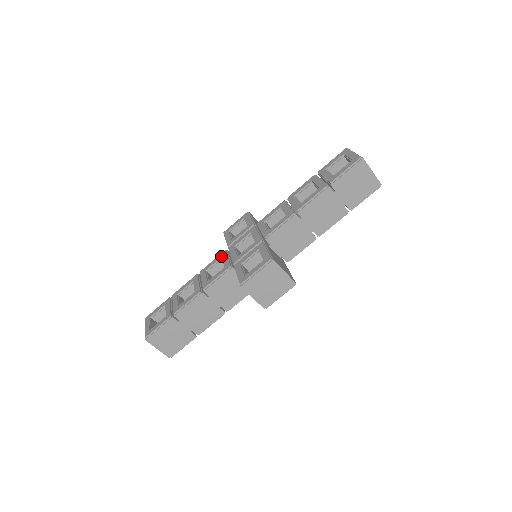
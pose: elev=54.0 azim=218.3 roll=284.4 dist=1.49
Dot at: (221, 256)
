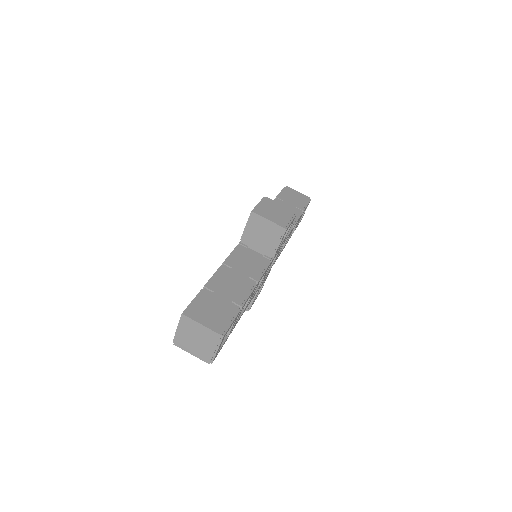
Dot at: occluded
